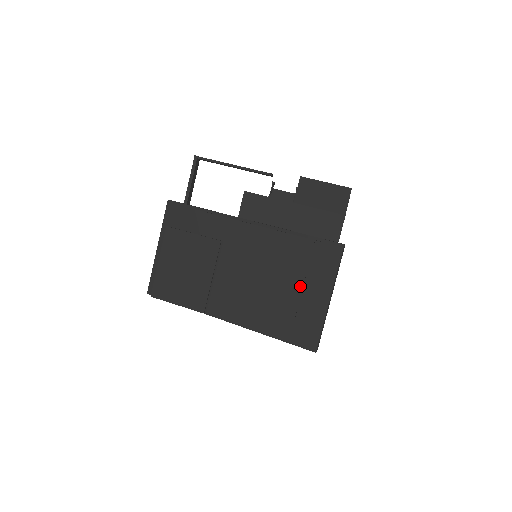
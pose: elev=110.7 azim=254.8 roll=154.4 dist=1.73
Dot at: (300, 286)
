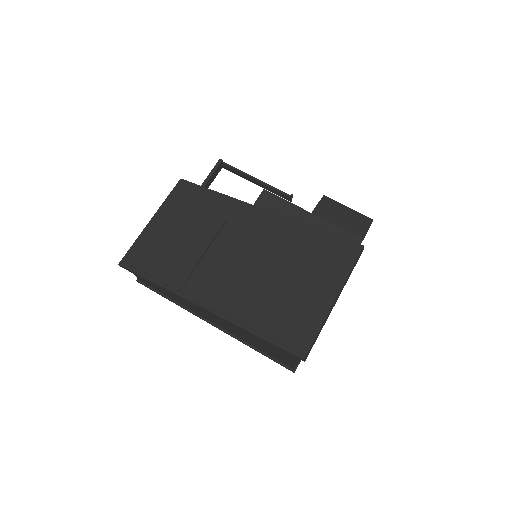
Dot at: (304, 279)
